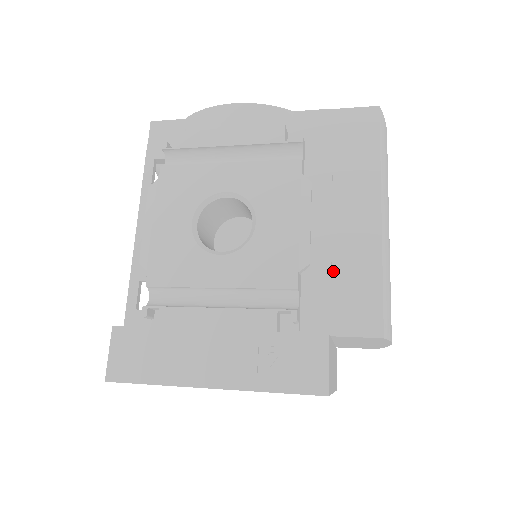
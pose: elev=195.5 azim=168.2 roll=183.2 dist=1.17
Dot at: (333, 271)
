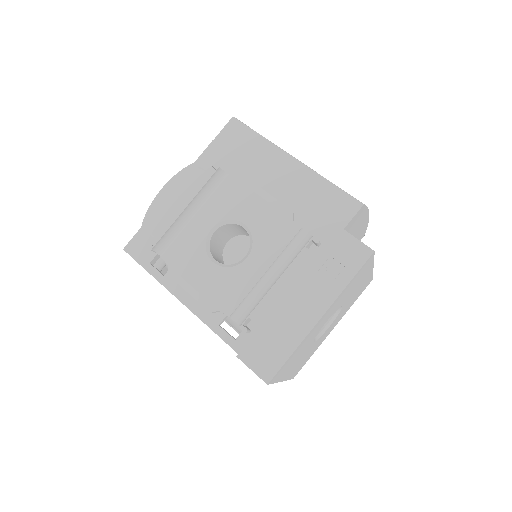
Dot at: (306, 205)
